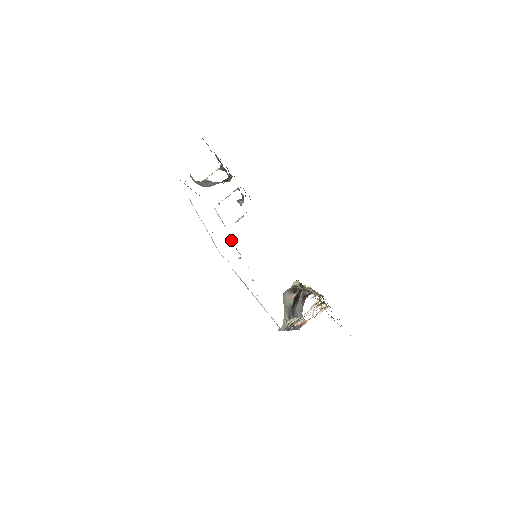
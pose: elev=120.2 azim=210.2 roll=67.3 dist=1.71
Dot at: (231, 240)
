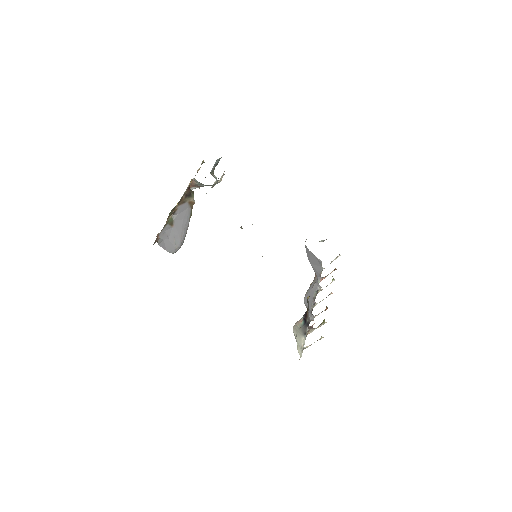
Dot at: occluded
